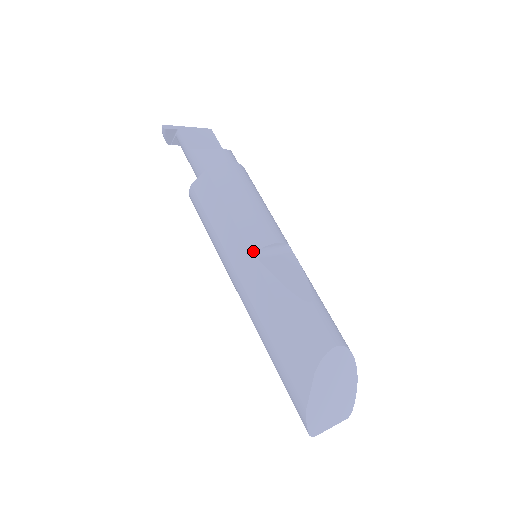
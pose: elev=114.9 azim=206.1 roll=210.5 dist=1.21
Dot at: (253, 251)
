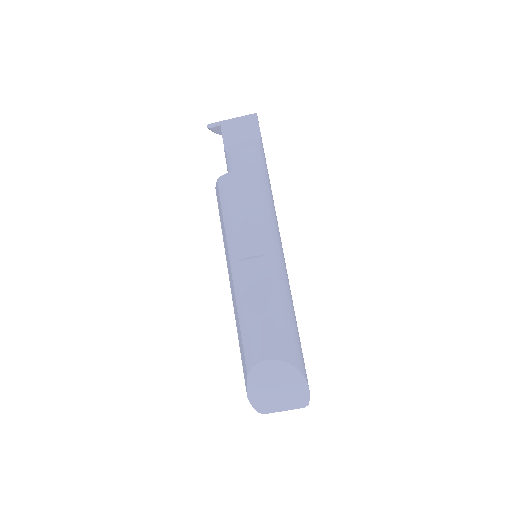
Dot at: (231, 263)
